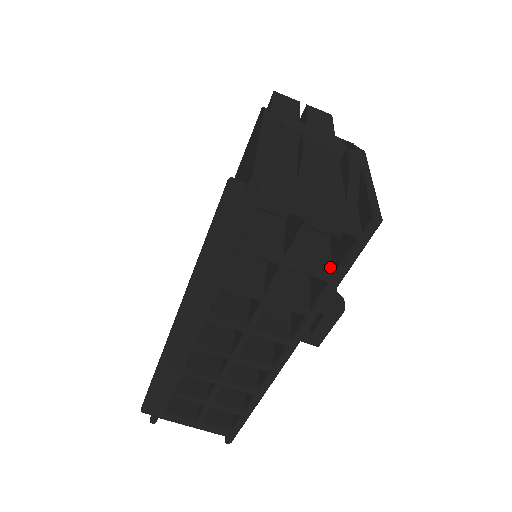
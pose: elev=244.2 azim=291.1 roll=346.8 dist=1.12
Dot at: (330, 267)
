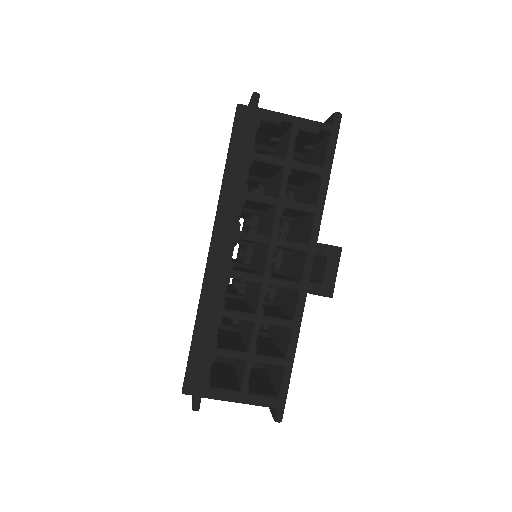
Dot at: occluded
